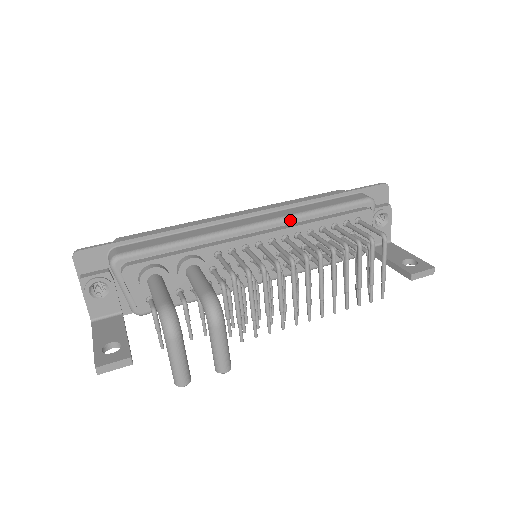
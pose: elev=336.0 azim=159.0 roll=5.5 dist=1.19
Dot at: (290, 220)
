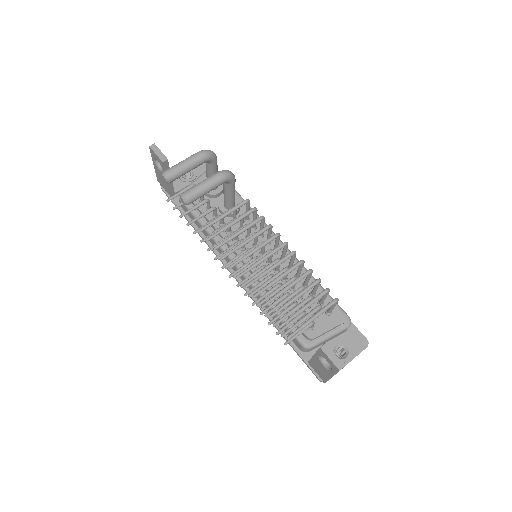
Dot at: (296, 260)
